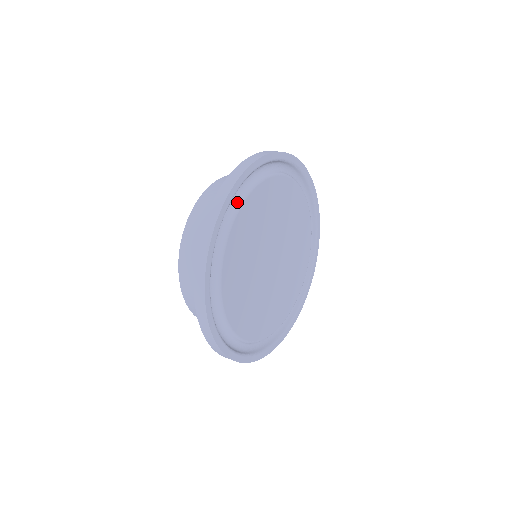
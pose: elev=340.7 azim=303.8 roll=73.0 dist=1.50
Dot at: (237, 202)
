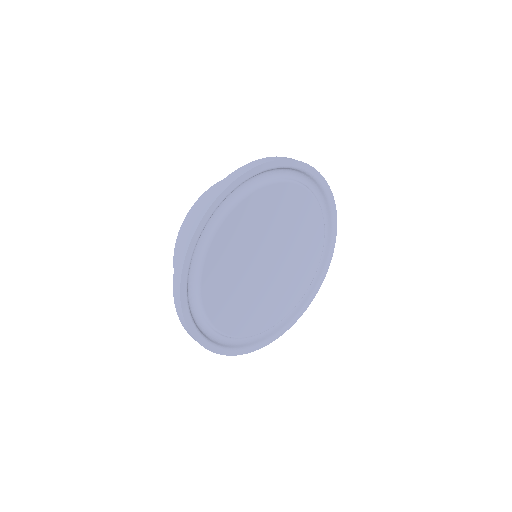
Dot at: (195, 284)
